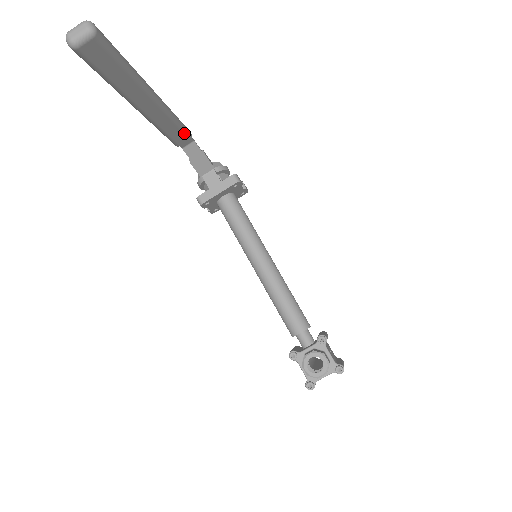
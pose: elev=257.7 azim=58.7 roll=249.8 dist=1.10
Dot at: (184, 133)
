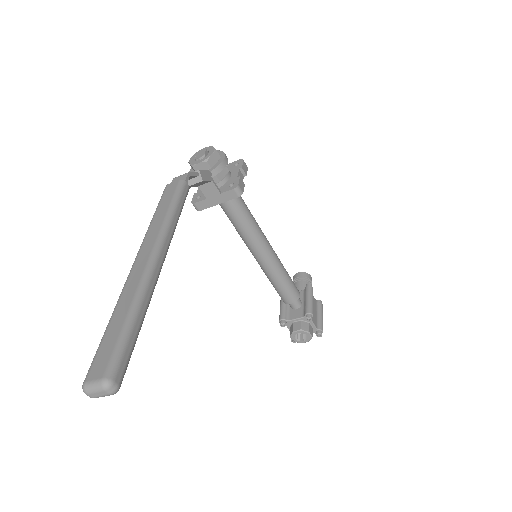
Dot at: (183, 203)
